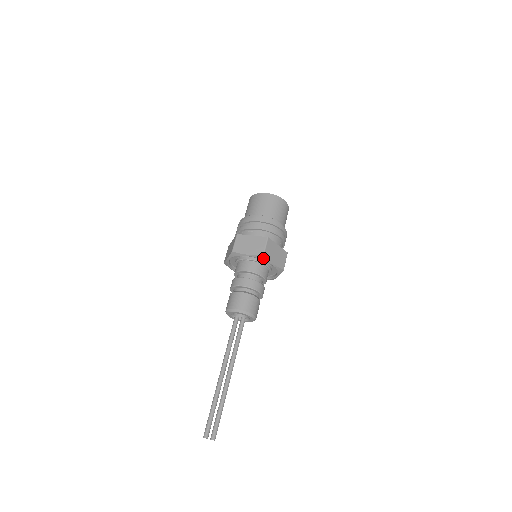
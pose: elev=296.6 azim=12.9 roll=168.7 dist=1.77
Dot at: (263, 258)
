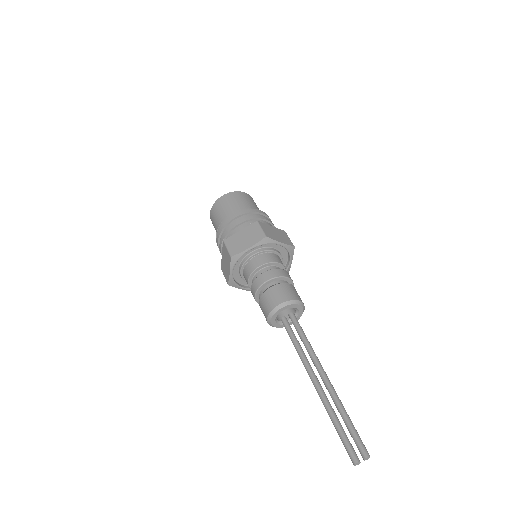
Dot at: (267, 241)
